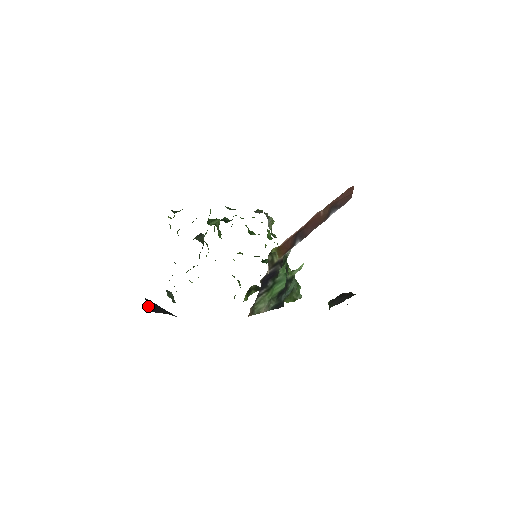
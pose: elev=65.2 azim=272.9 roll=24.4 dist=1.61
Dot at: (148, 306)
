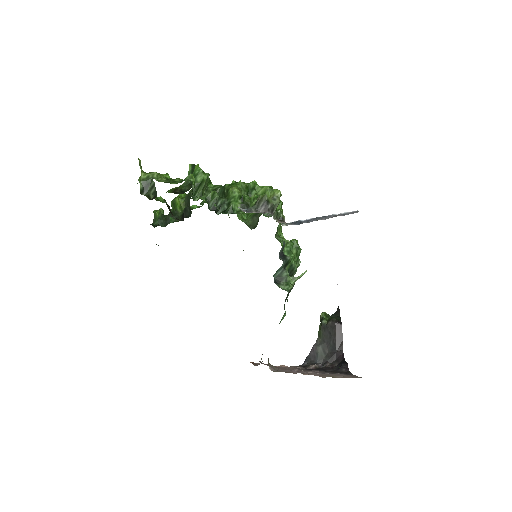
Dot at: occluded
